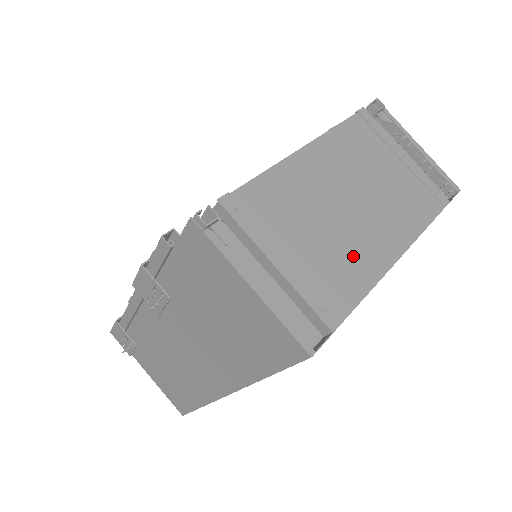
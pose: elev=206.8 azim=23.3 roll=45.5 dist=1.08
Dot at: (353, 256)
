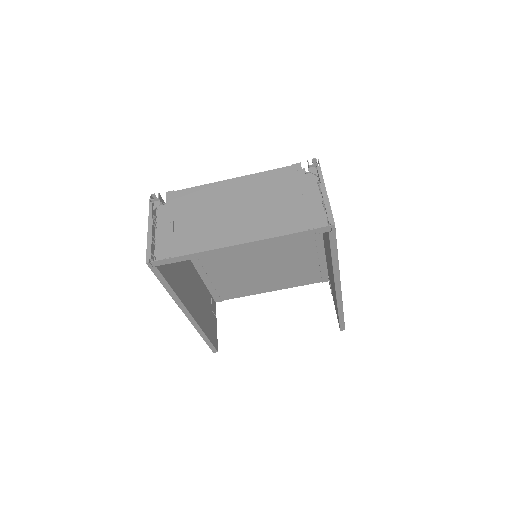
Dot at: (209, 234)
